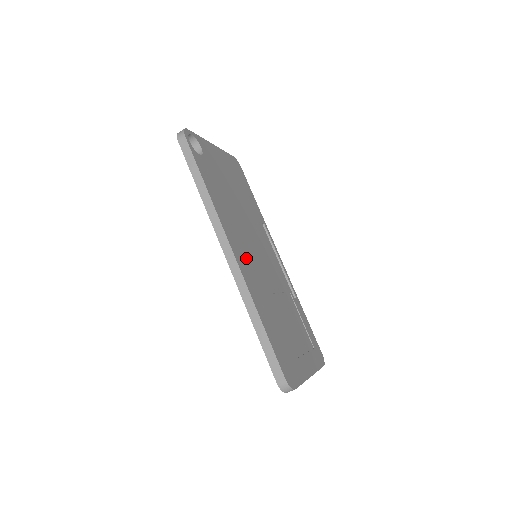
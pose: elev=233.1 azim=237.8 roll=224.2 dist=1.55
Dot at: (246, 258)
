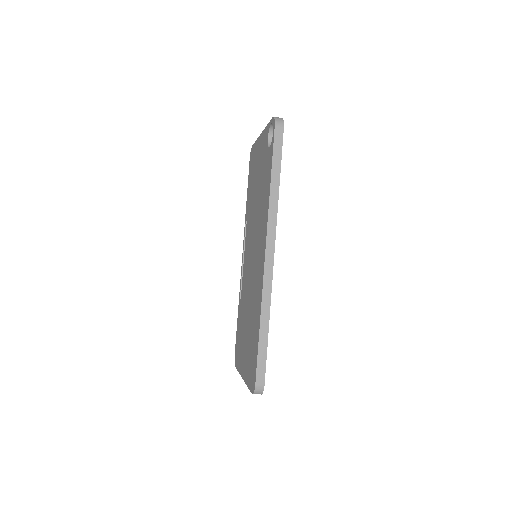
Dot at: occluded
